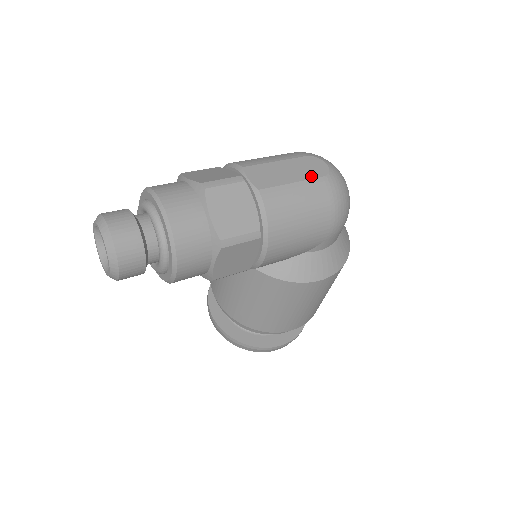
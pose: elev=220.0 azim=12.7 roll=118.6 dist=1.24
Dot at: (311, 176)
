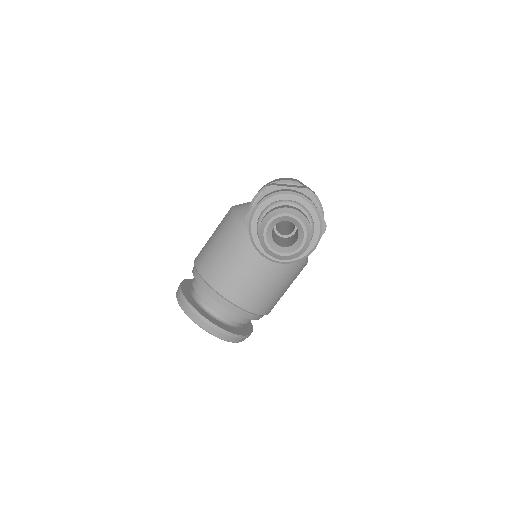
Dot at: occluded
